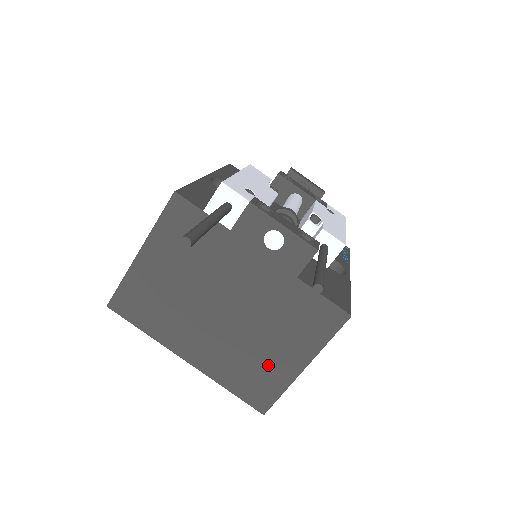
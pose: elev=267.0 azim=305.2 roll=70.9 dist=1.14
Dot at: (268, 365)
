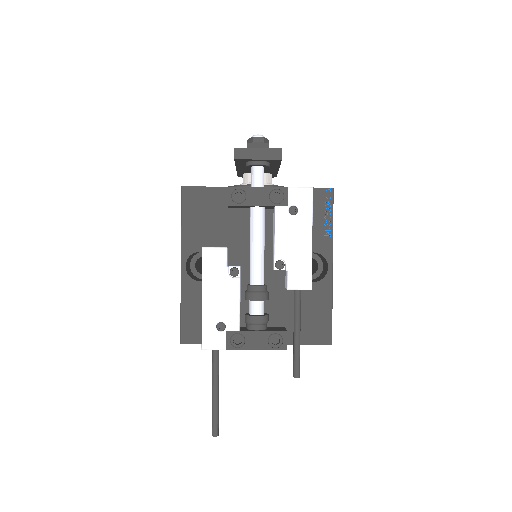
Dot at: occluded
